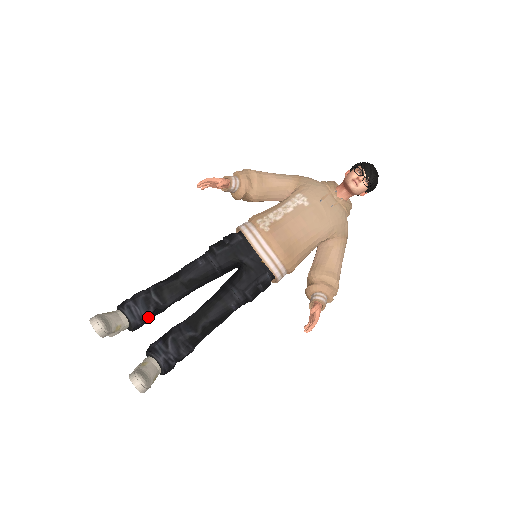
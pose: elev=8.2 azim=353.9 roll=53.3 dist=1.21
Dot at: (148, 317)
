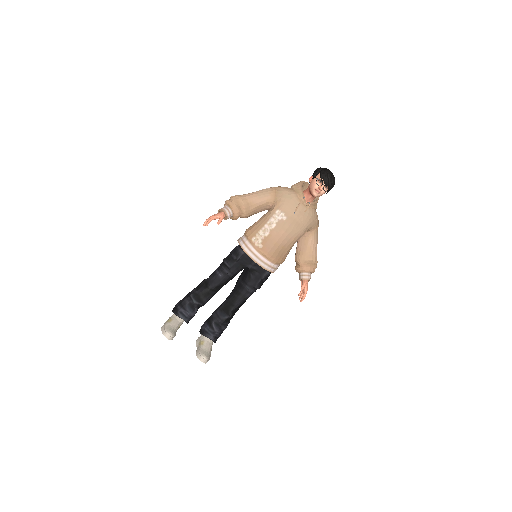
Dot at: occluded
